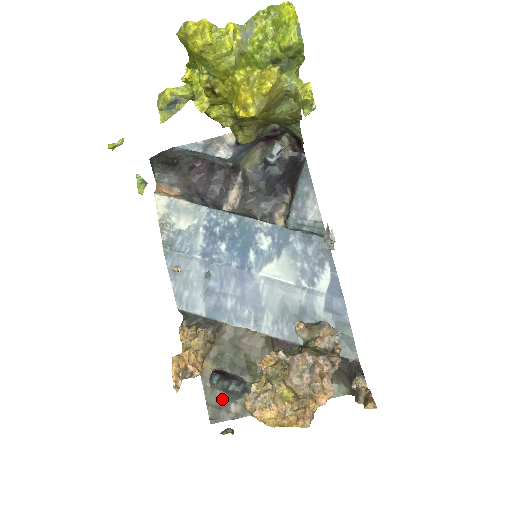
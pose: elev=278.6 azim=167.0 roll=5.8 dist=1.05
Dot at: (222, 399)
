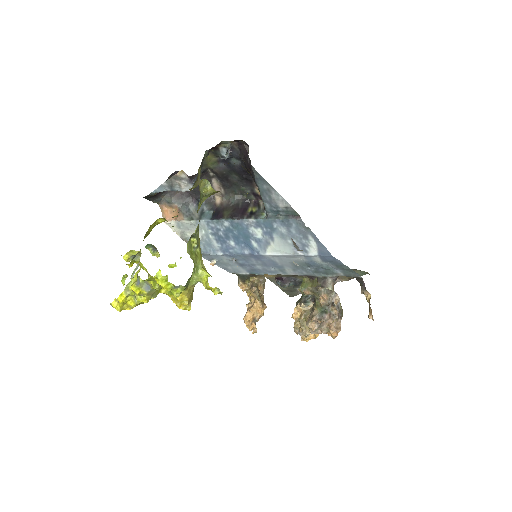
Dot at: (290, 288)
